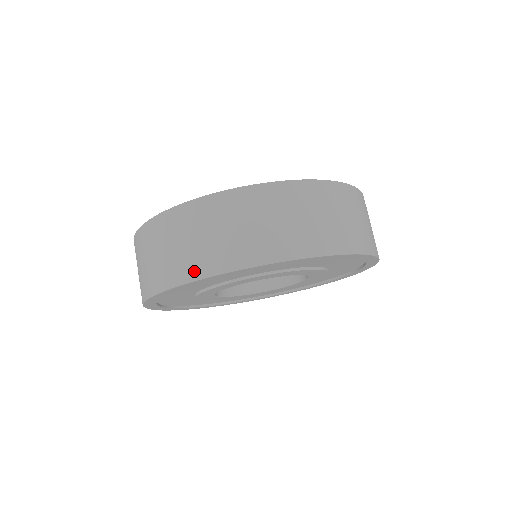
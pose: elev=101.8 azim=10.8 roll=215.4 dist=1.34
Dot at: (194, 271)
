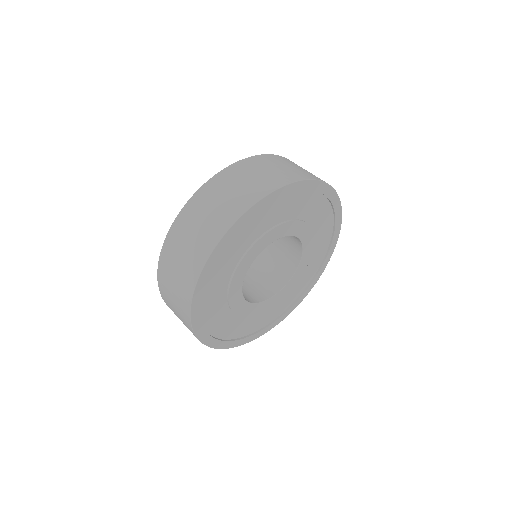
Dot at: (242, 207)
